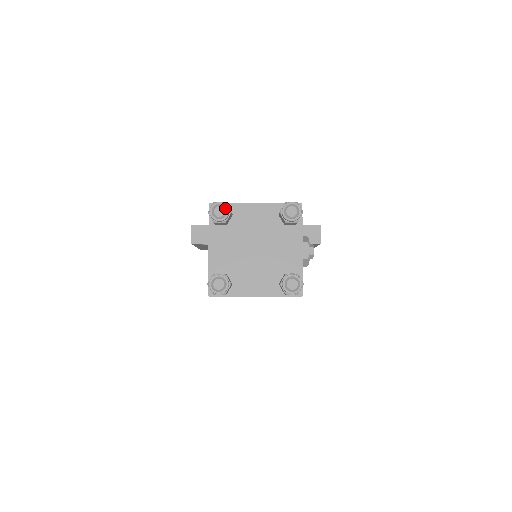
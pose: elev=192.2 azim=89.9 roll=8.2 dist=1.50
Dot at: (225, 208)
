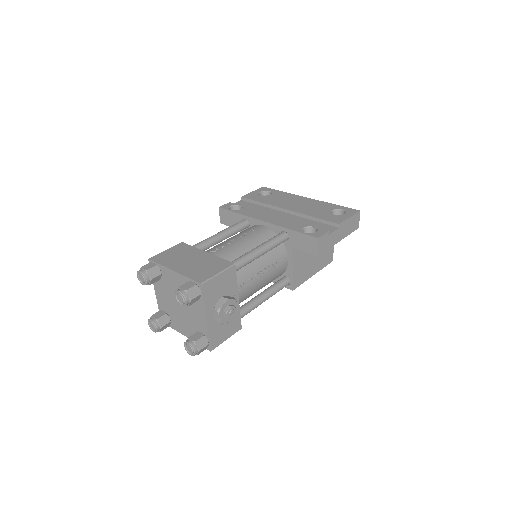
Dot at: (144, 277)
